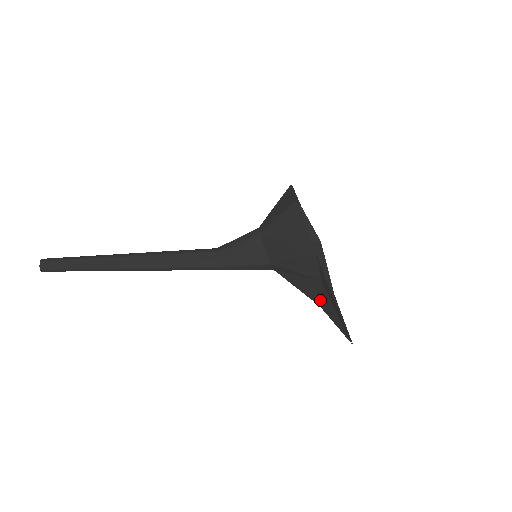
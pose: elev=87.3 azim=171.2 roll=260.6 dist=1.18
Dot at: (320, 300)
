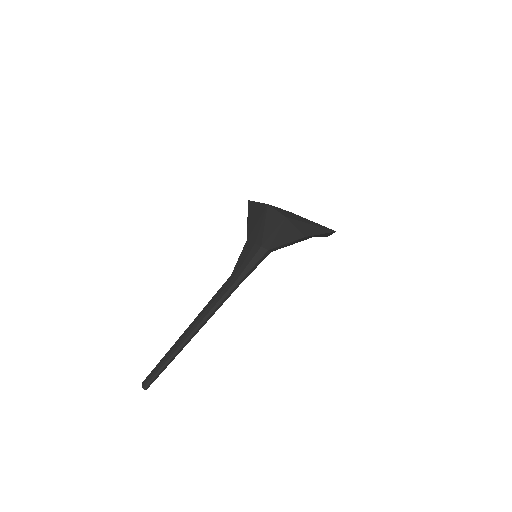
Dot at: (300, 232)
